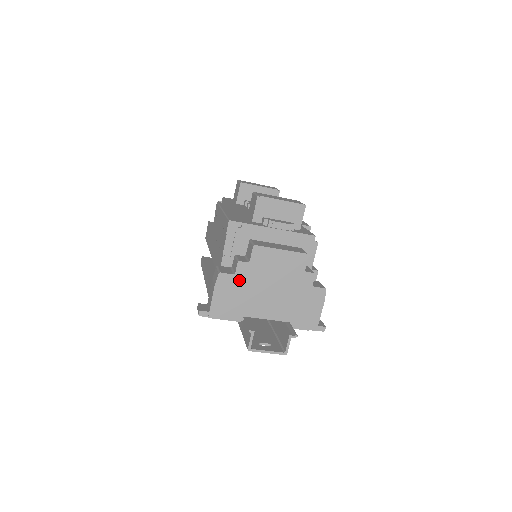
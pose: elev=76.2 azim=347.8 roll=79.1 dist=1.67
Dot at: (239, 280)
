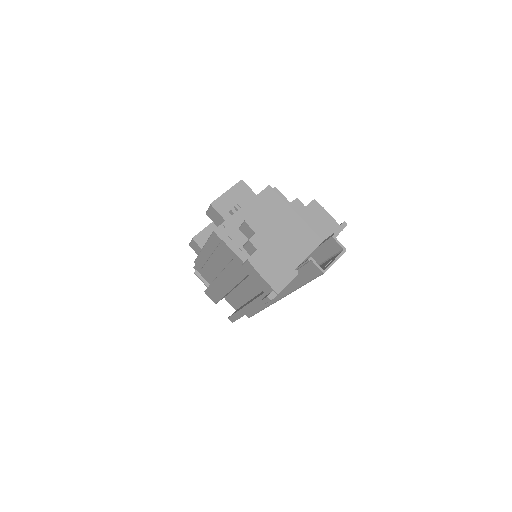
Dot at: (264, 250)
